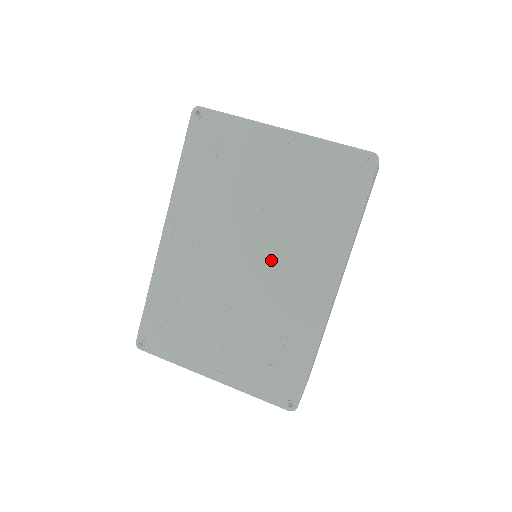
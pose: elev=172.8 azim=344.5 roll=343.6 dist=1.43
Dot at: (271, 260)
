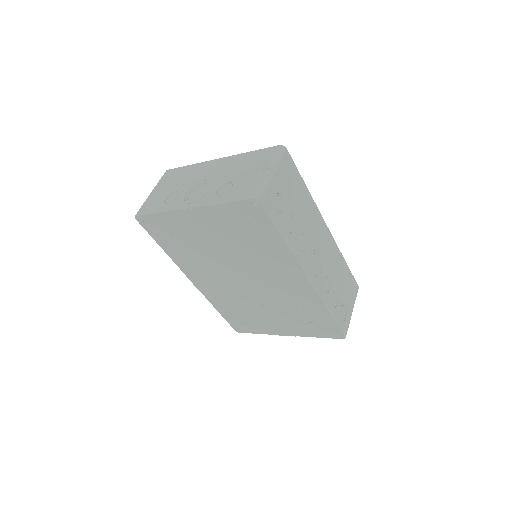
Dot at: (258, 276)
